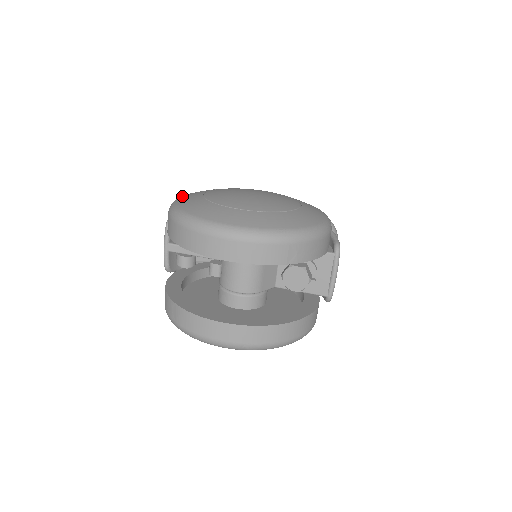
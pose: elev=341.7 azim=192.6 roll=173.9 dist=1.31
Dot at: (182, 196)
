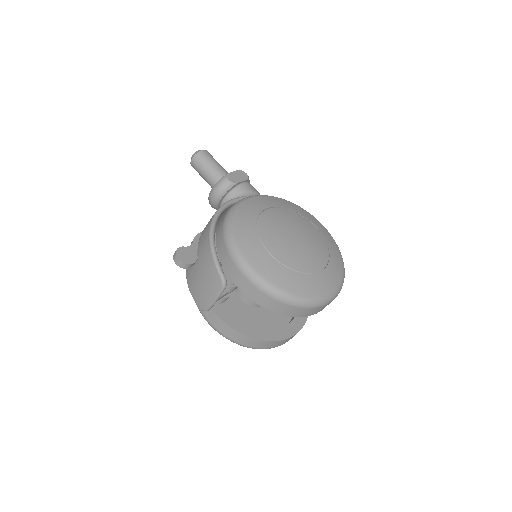
Dot at: (256, 268)
